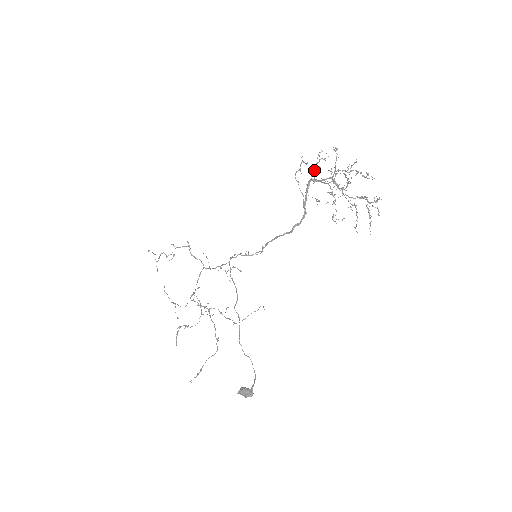
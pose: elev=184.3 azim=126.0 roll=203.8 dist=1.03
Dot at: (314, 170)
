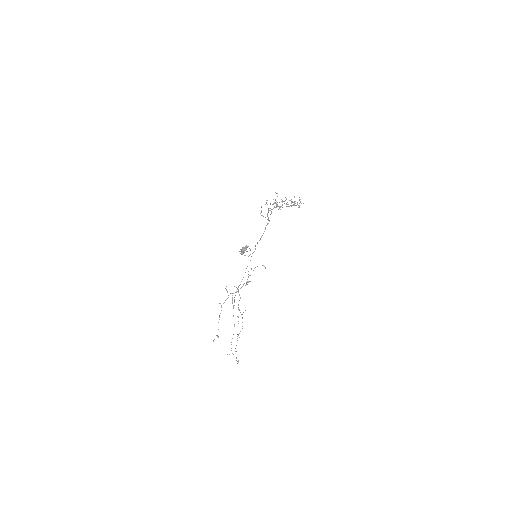
Dot at: (265, 204)
